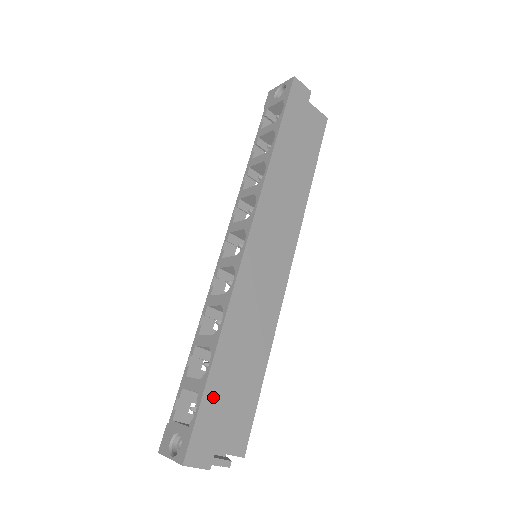
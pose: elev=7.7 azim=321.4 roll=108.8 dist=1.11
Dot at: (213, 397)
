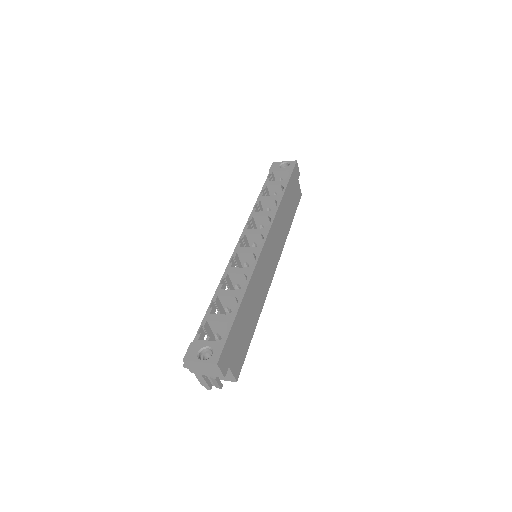
Dot at: (236, 328)
